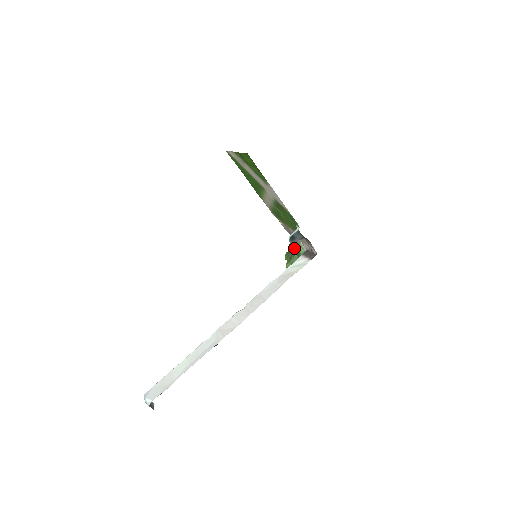
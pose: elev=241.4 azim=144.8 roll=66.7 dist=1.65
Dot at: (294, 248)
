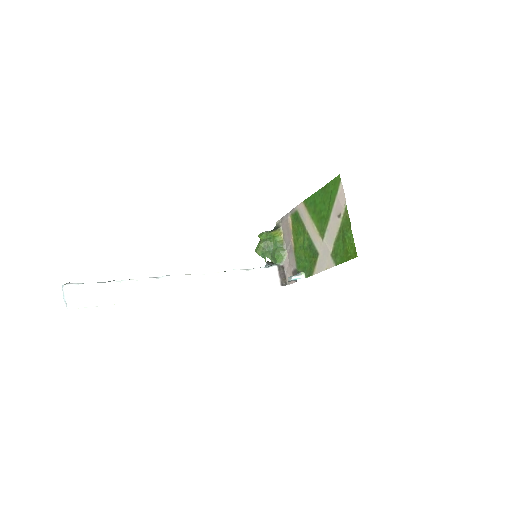
Dot at: (276, 246)
